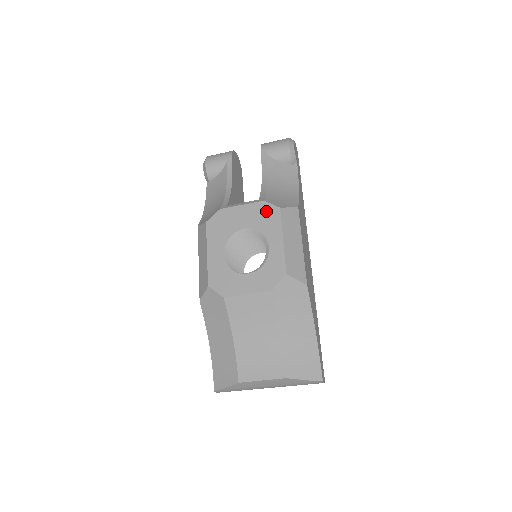
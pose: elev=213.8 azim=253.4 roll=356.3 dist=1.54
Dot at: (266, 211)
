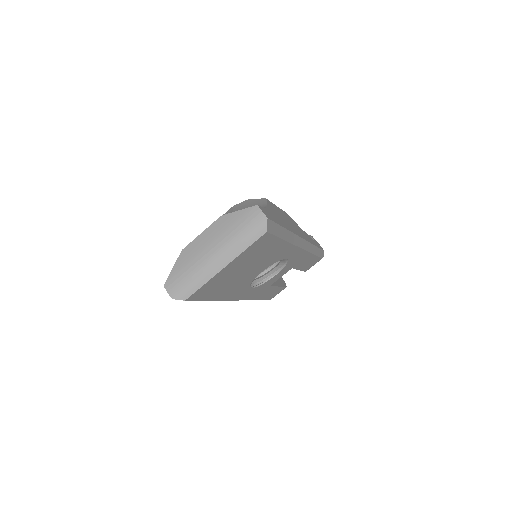
Dot at: occluded
